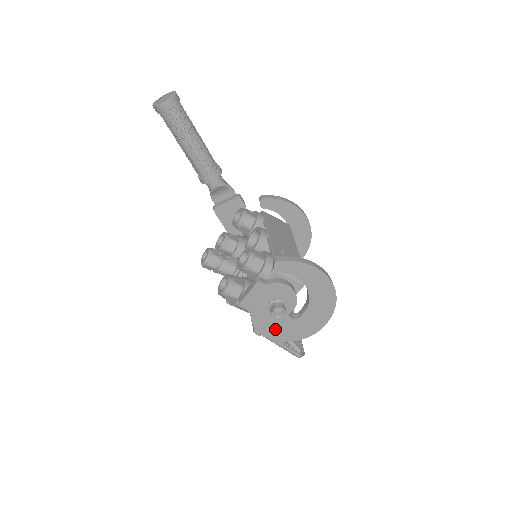
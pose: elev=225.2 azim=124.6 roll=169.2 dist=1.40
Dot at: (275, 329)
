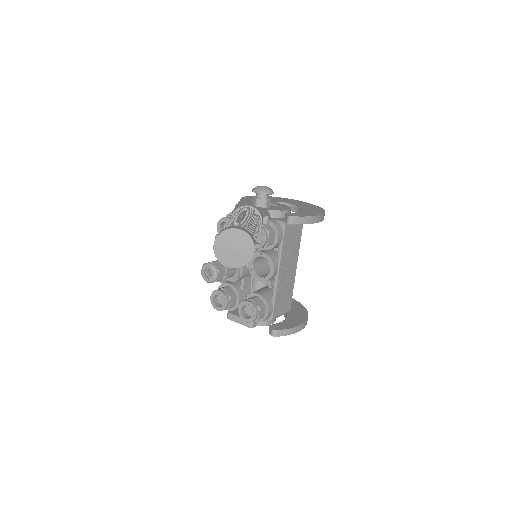
Dot at: occluded
